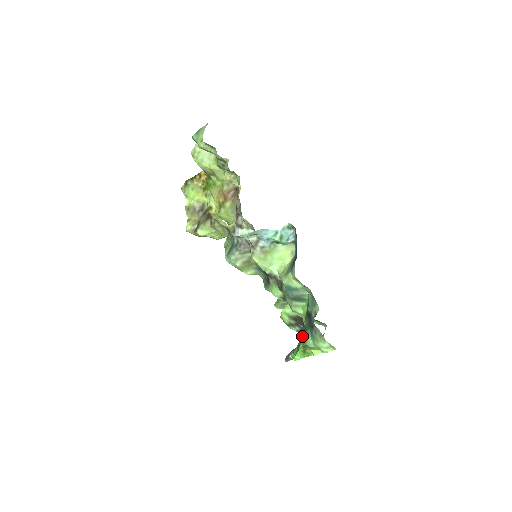
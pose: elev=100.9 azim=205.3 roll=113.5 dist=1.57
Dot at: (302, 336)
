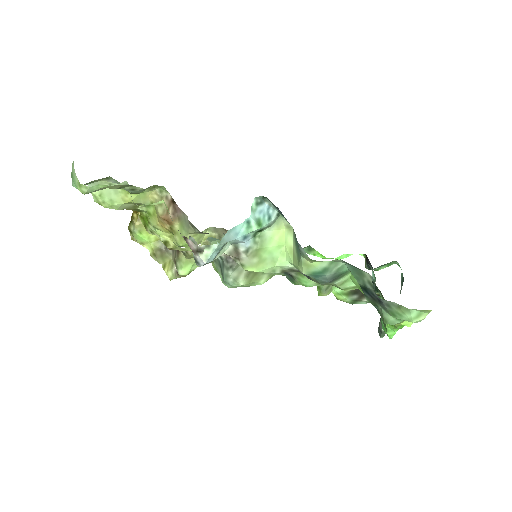
Dot at: occluded
